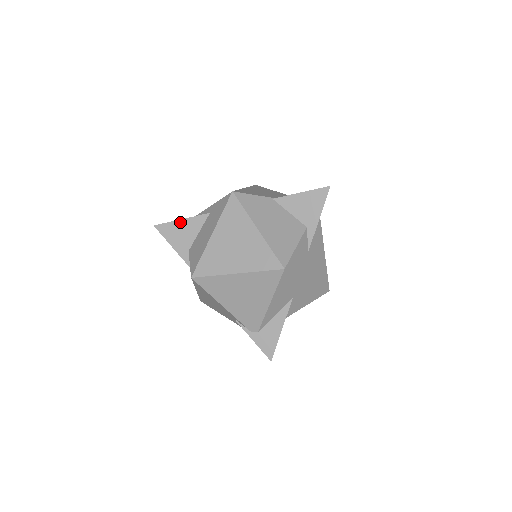
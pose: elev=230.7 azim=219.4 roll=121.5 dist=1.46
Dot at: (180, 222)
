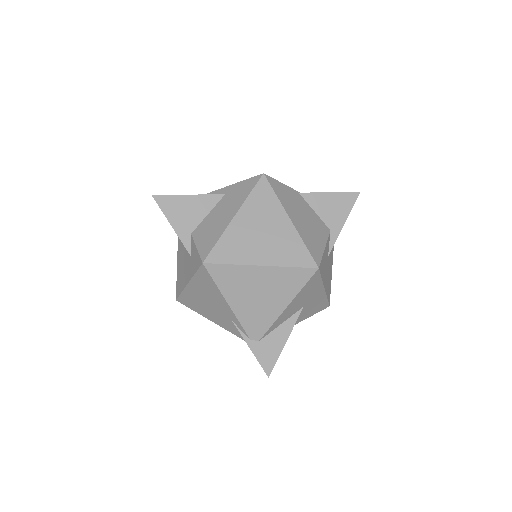
Dot at: (187, 198)
